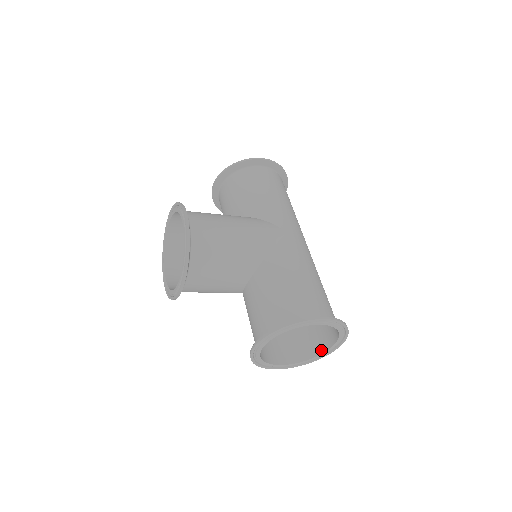
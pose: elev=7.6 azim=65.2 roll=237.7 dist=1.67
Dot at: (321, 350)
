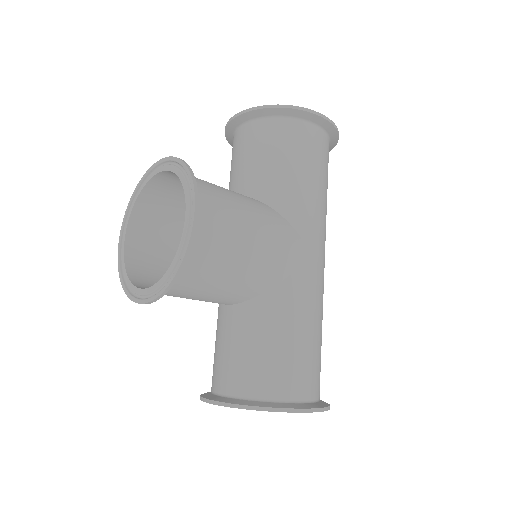
Dot at: occluded
